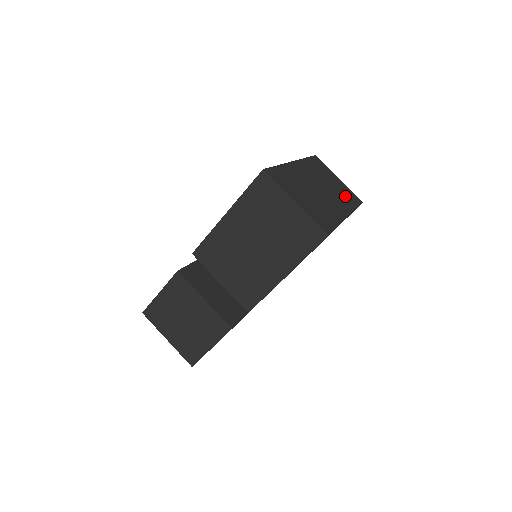
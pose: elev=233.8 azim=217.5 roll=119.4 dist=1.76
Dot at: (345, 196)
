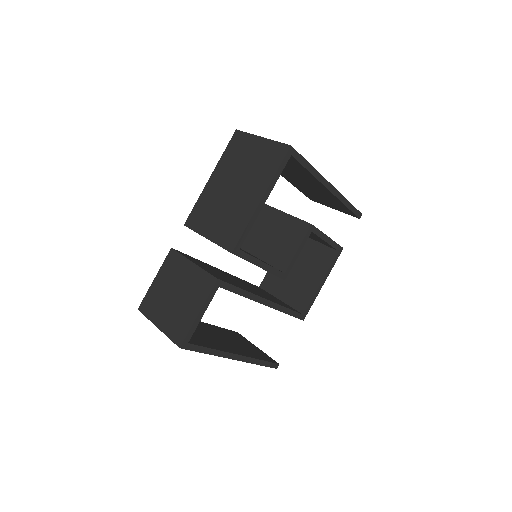
Dot at: occluded
